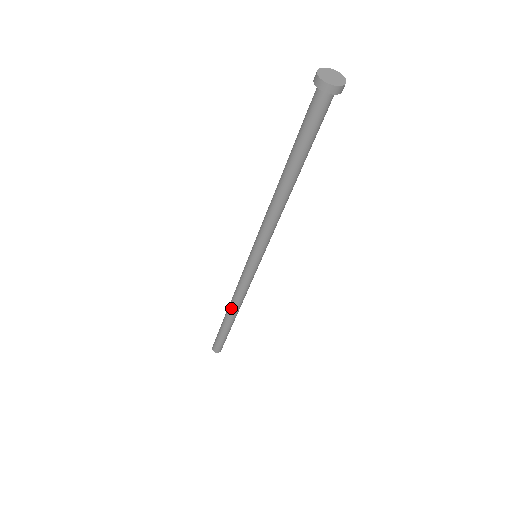
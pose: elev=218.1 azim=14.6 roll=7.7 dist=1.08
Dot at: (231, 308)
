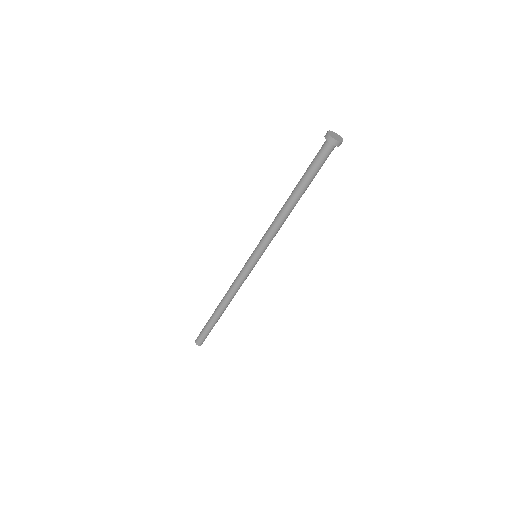
Dot at: (226, 302)
